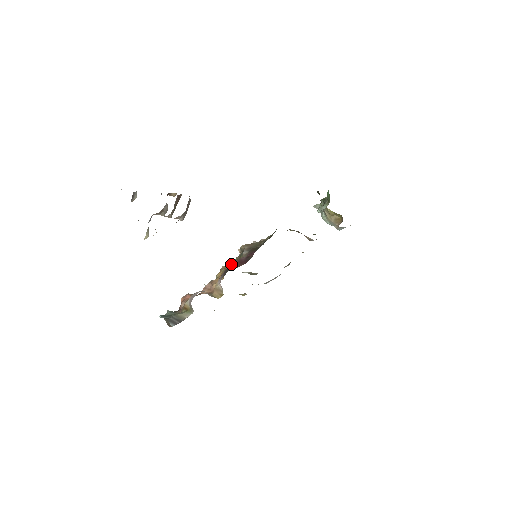
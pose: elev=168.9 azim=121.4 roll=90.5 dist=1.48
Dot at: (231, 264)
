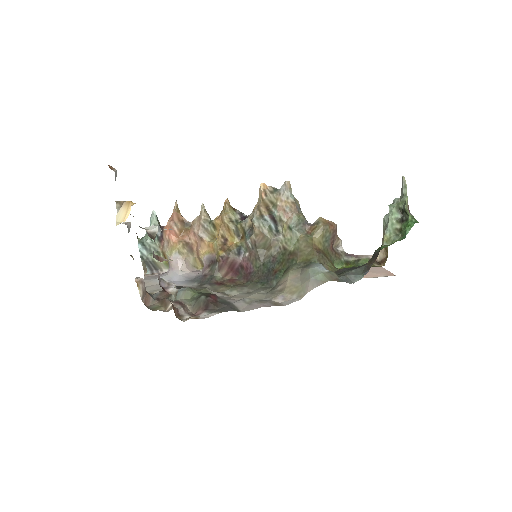
Dot at: (222, 261)
